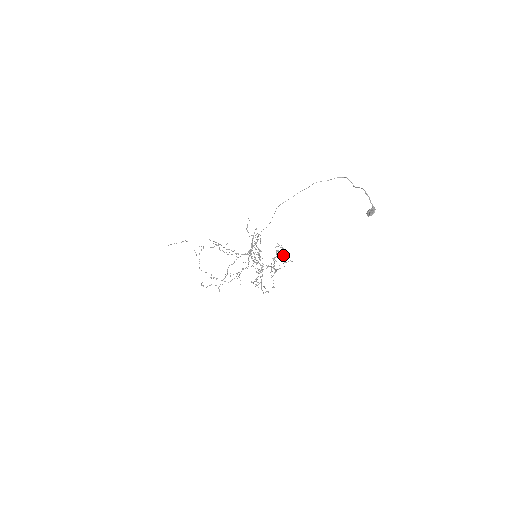
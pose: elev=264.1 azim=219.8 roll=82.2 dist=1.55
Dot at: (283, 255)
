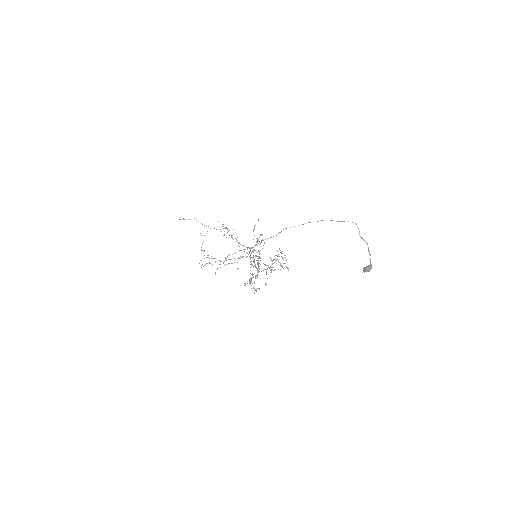
Dot at: occluded
